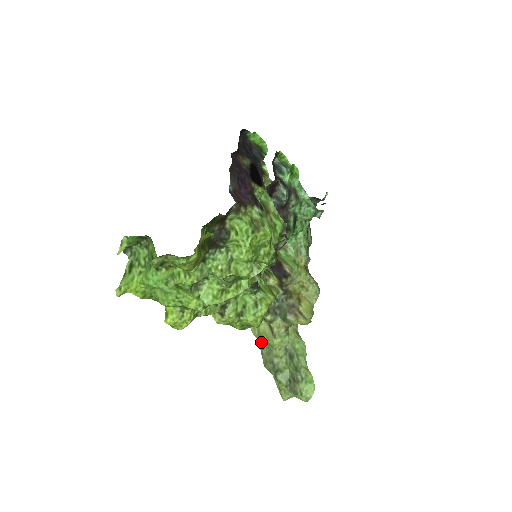
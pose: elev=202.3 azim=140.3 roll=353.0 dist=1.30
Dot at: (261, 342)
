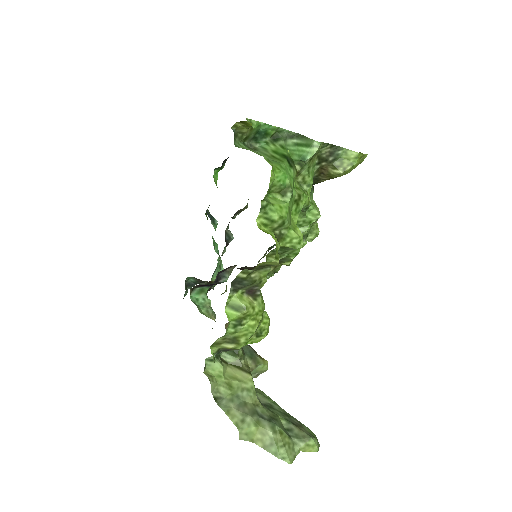
Dot at: (221, 396)
